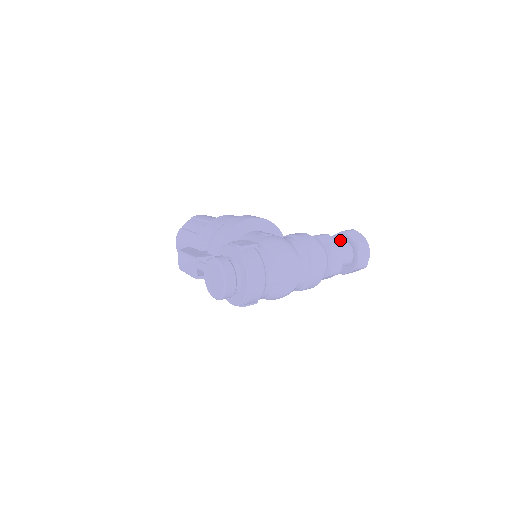
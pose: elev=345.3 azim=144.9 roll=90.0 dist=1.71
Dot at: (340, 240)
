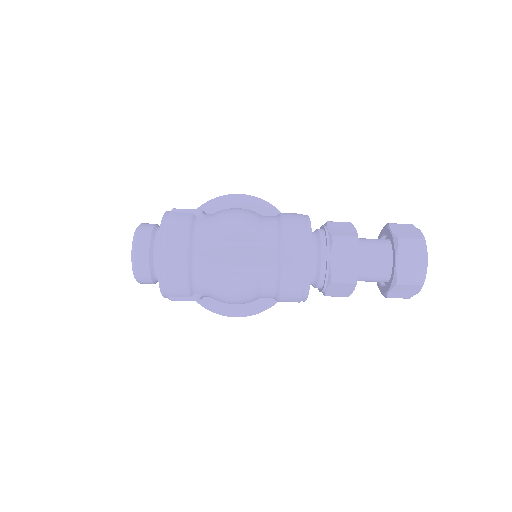
Dot at: occluded
